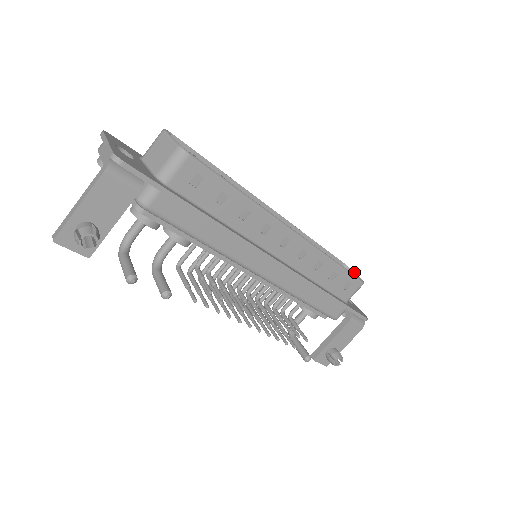
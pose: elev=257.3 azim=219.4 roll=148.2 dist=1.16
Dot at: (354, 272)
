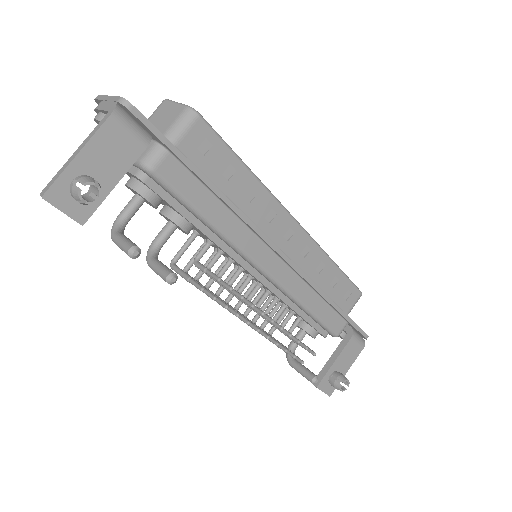
Dot at: occluded
